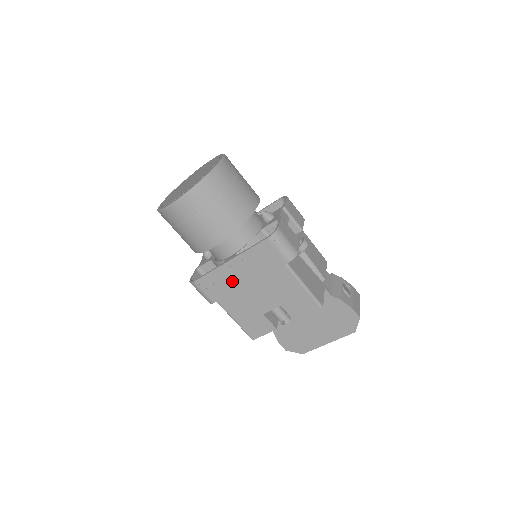
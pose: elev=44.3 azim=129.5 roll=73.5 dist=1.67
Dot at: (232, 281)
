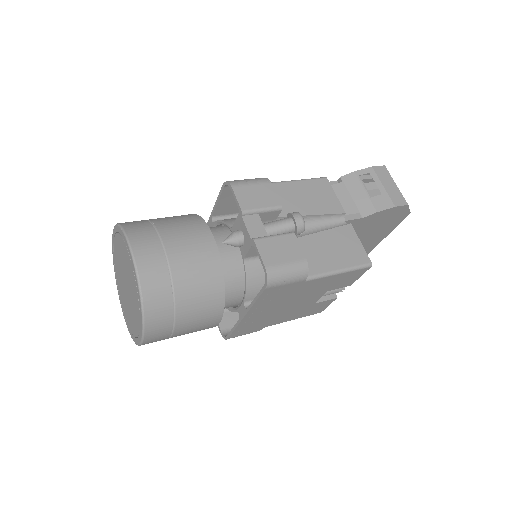
Dot at: (262, 318)
